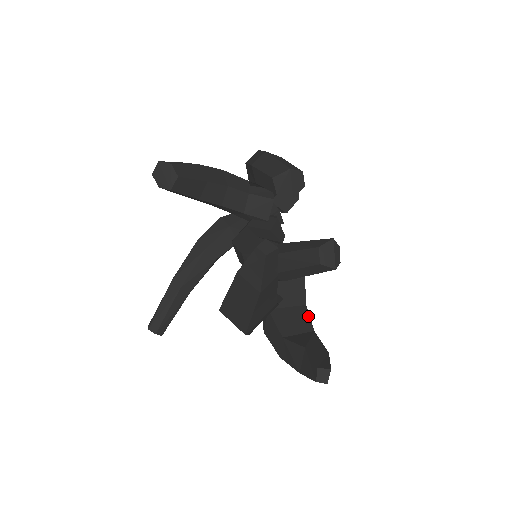
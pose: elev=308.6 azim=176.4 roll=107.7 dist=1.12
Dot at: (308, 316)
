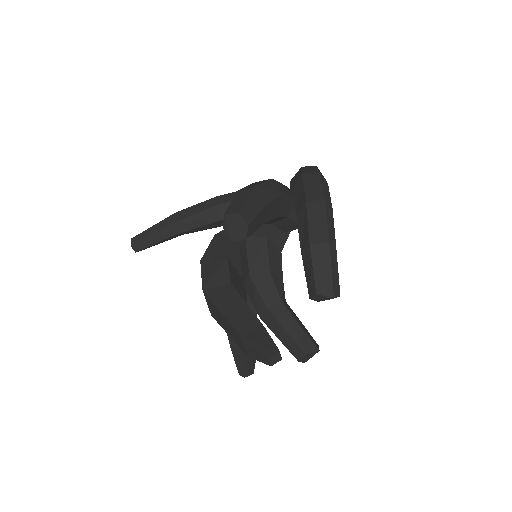
Dot at: occluded
